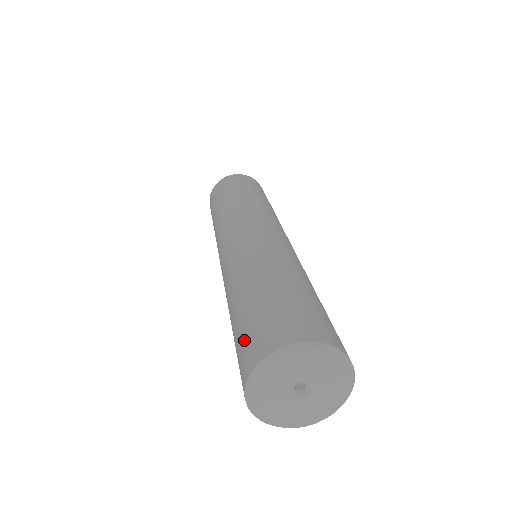
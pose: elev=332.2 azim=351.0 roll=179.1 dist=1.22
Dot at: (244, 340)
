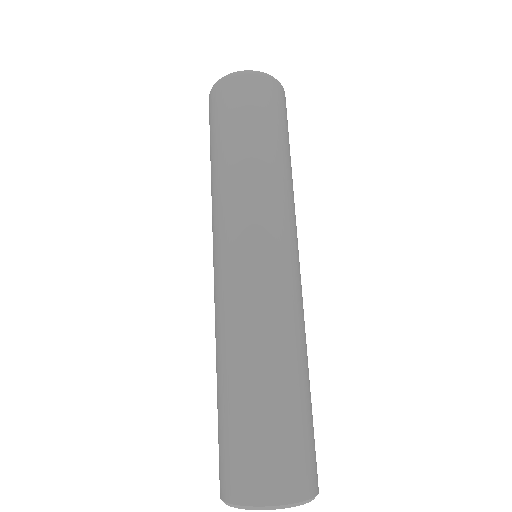
Dot at: (246, 456)
